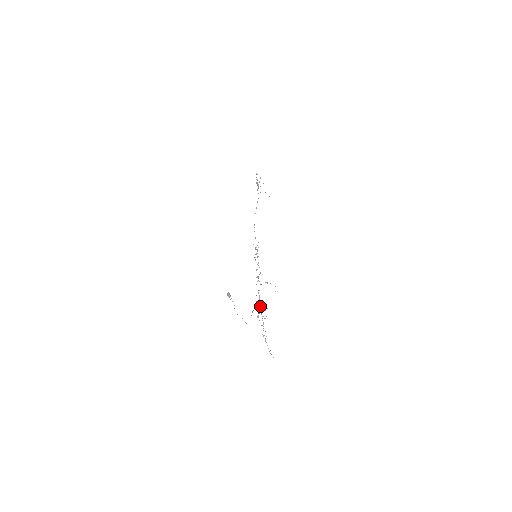
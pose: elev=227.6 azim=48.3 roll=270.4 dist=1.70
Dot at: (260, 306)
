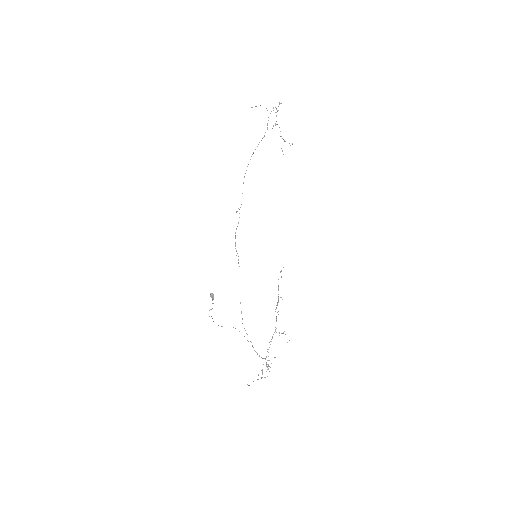
Dot at: occluded
